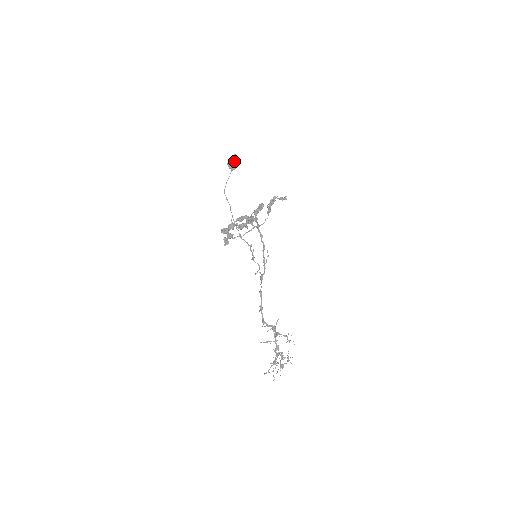
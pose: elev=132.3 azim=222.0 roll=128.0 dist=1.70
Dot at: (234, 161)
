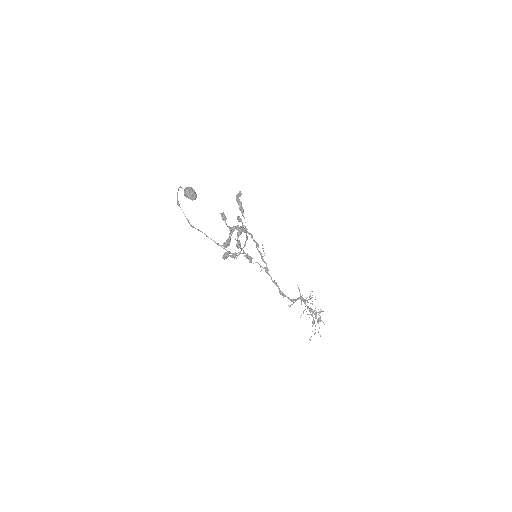
Dot at: (192, 191)
